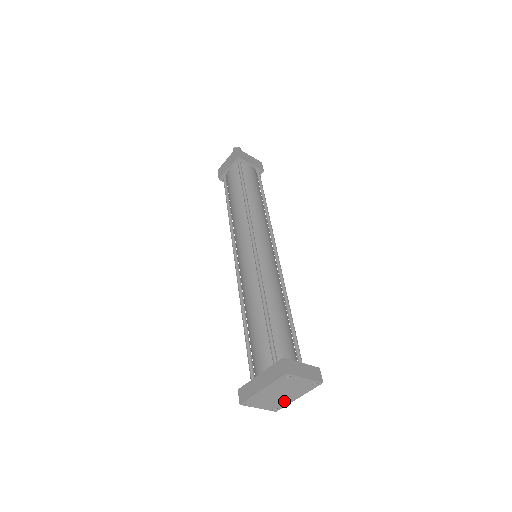
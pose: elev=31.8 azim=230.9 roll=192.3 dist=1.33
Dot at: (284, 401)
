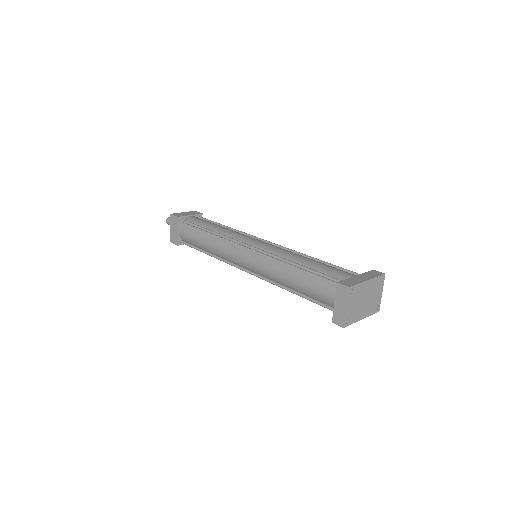
Dot at: (357, 315)
